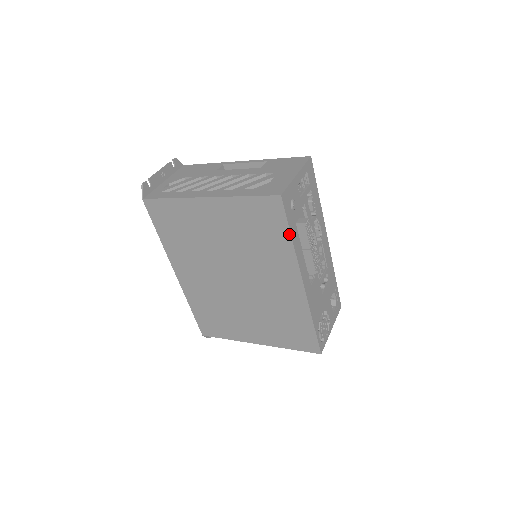
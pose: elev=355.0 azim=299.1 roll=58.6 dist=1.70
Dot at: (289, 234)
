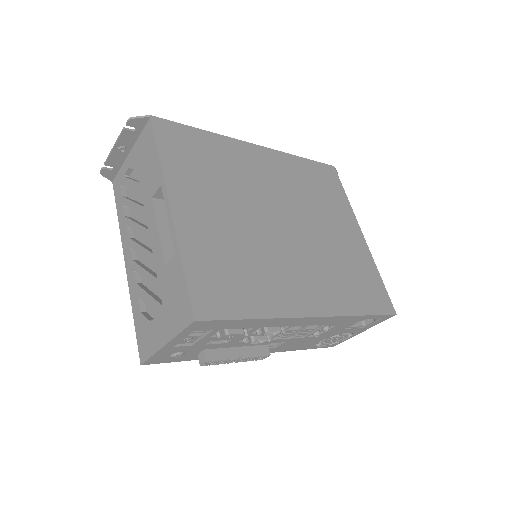
Dot at: (191, 358)
